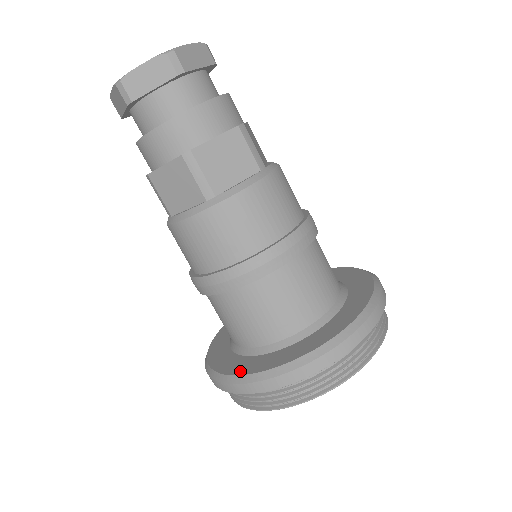
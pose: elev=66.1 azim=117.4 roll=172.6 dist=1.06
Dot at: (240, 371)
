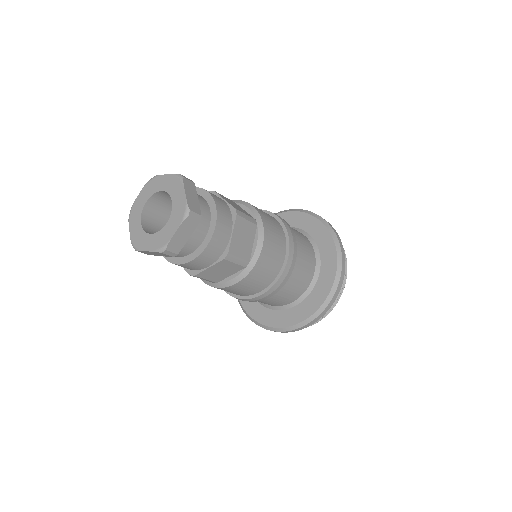
Dot at: (295, 321)
